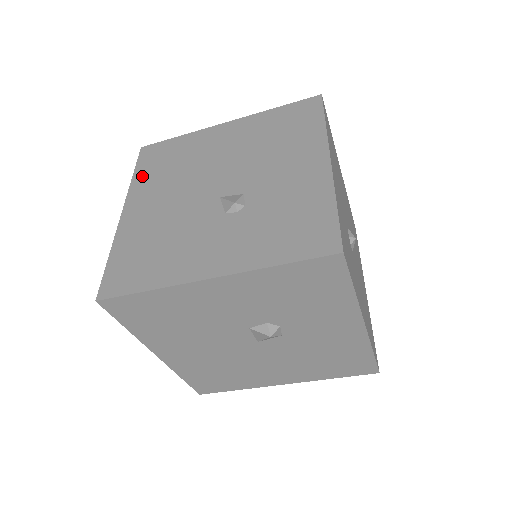
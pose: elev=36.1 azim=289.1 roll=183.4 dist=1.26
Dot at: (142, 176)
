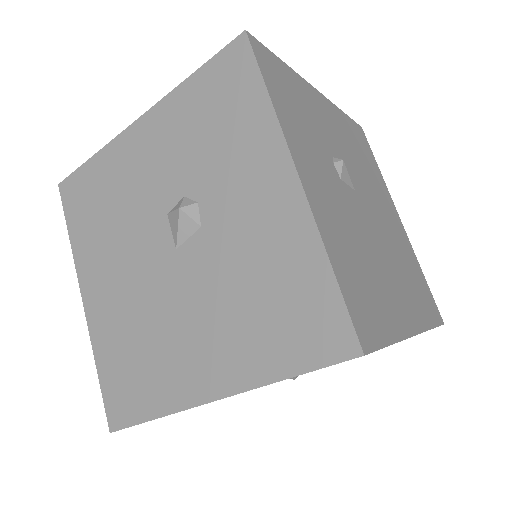
Dot at: occluded
